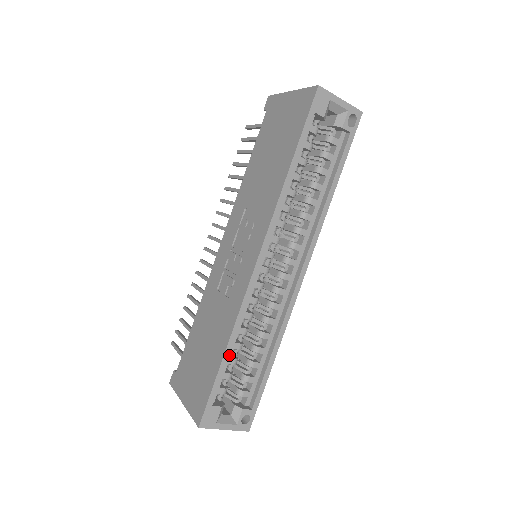
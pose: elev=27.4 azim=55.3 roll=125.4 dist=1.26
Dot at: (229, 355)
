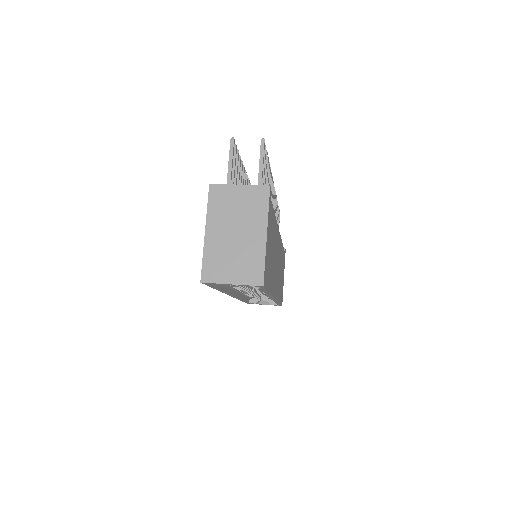
Dot at: occluded
